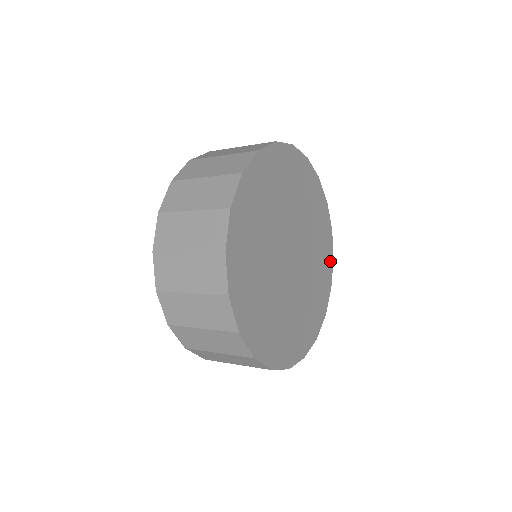
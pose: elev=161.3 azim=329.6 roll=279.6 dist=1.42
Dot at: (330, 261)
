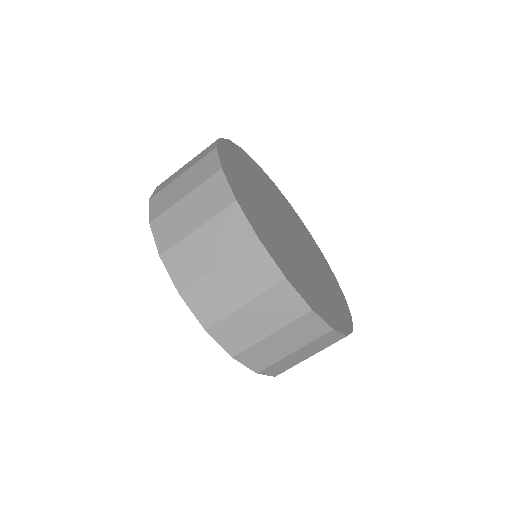
Dot at: (277, 189)
